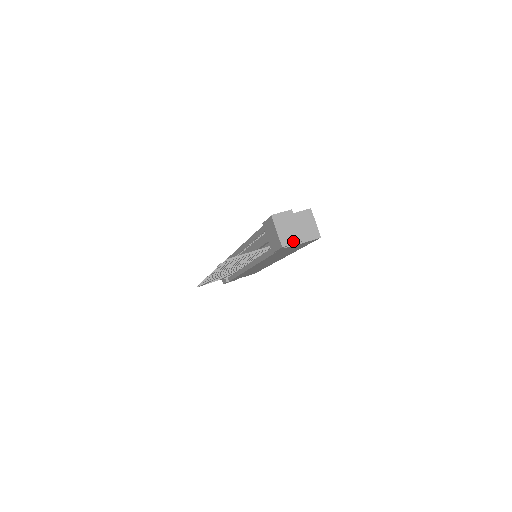
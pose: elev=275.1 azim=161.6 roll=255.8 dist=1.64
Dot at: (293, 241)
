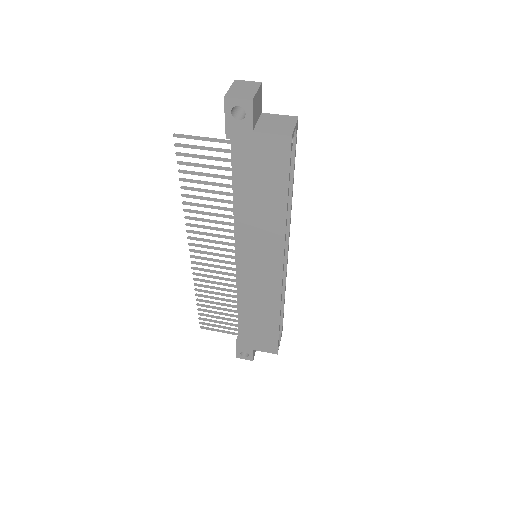
Dot at: (241, 97)
